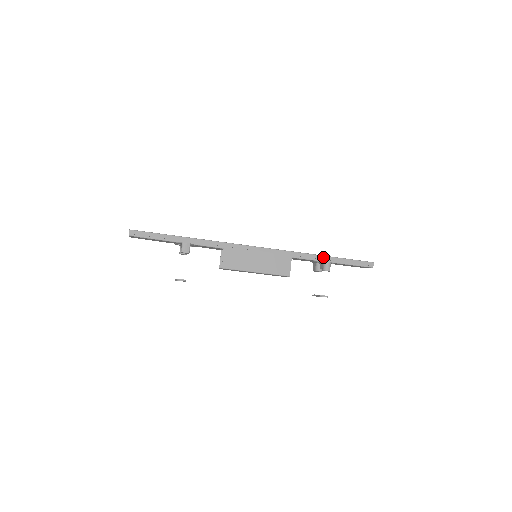
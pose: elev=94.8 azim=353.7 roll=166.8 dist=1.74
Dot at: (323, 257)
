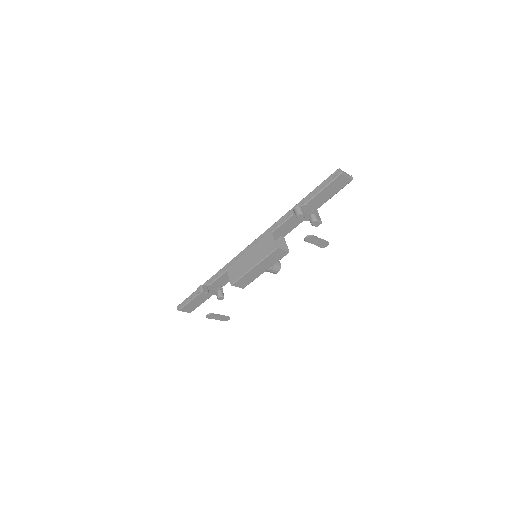
Dot at: occluded
